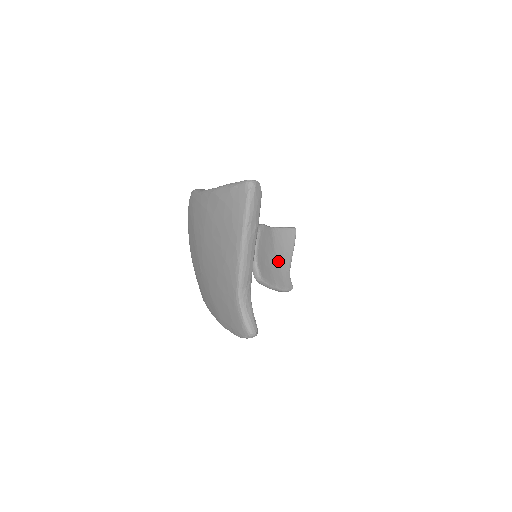
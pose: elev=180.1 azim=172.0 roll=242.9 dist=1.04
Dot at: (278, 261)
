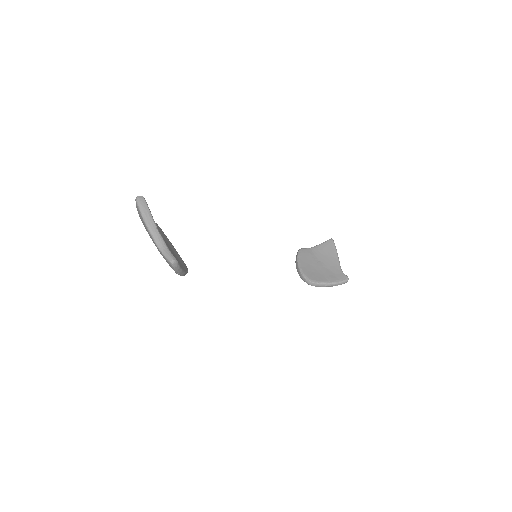
Dot at: (326, 266)
